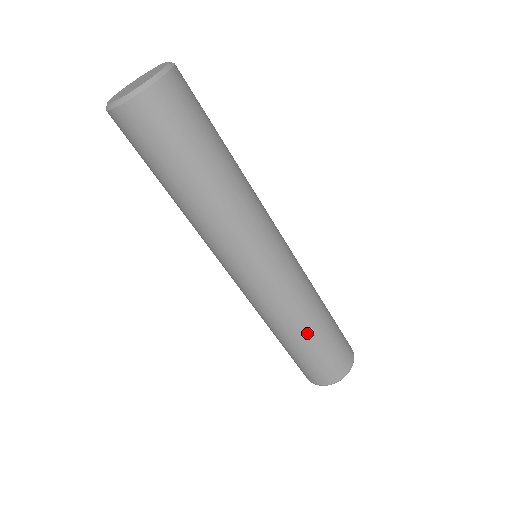
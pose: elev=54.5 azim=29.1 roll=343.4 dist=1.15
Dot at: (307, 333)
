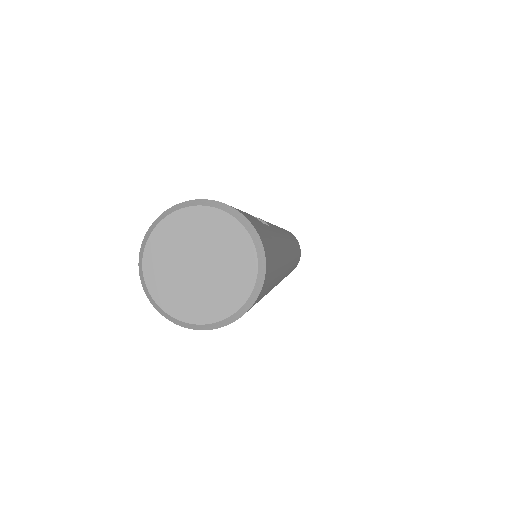
Dot at: occluded
